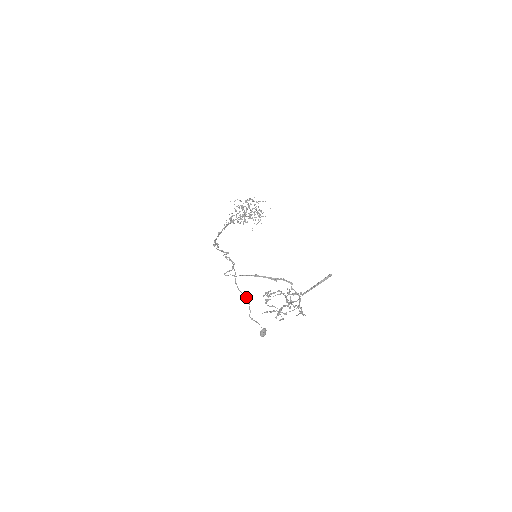
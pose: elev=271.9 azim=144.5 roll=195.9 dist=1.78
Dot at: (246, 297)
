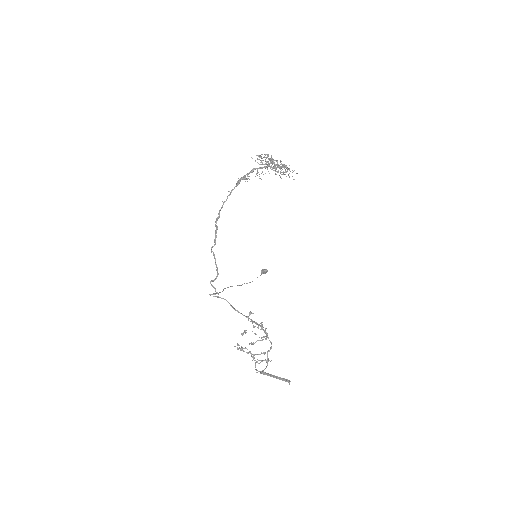
Dot at: (238, 285)
